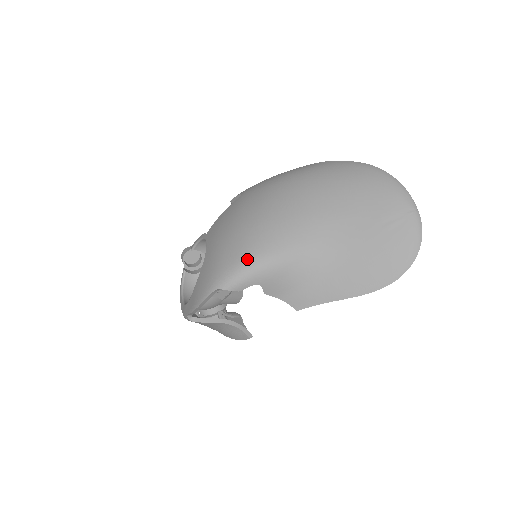
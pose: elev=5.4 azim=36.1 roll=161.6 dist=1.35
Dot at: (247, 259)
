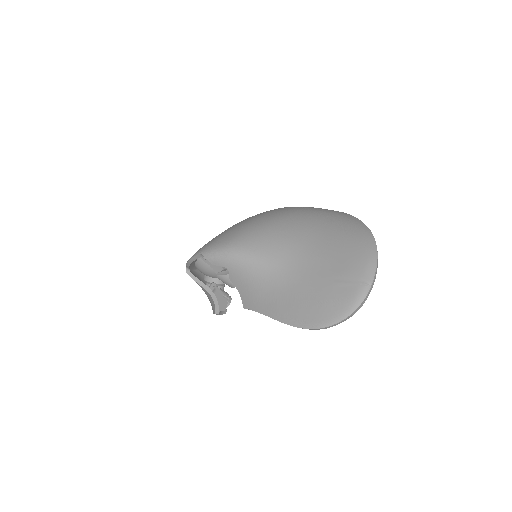
Dot at: (230, 245)
